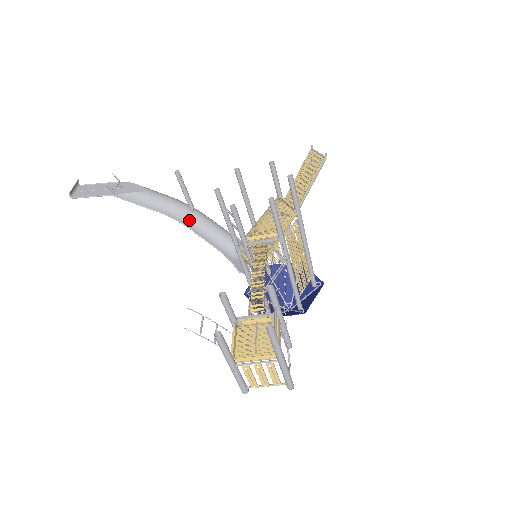
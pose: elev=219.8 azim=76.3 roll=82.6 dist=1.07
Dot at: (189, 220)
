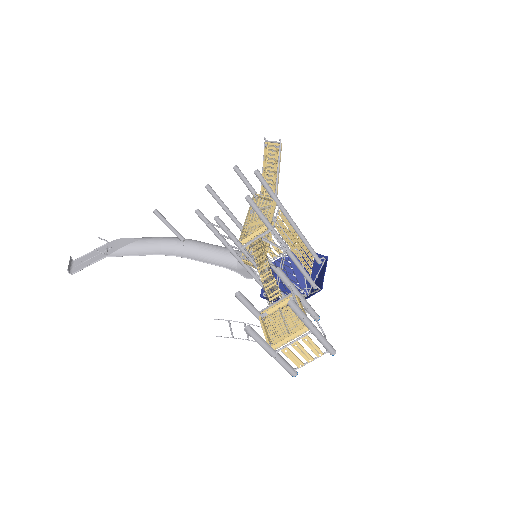
Dot at: (184, 251)
